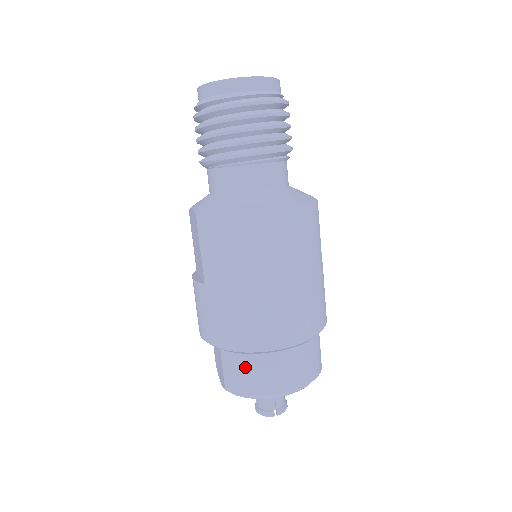
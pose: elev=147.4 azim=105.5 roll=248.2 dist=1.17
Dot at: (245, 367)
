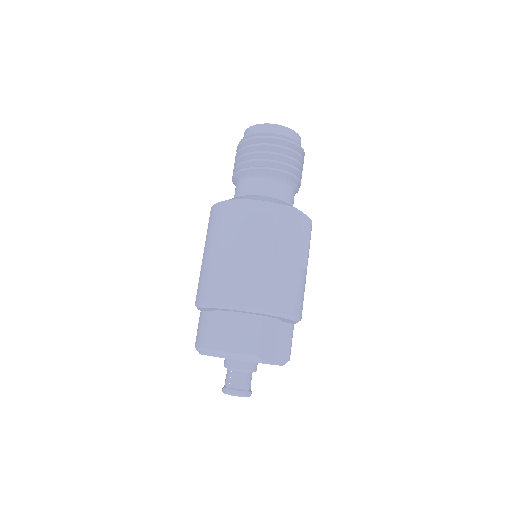
Dot at: (199, 322)
